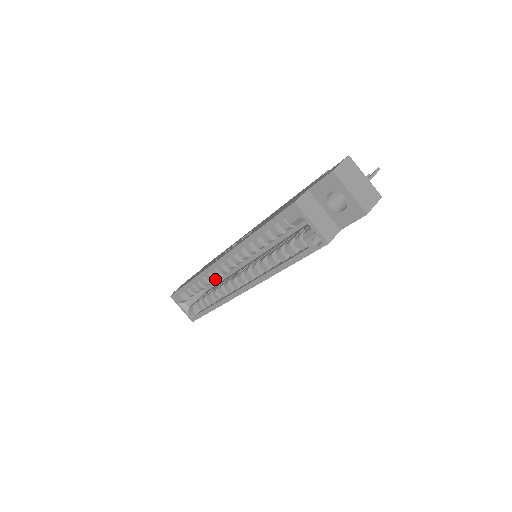
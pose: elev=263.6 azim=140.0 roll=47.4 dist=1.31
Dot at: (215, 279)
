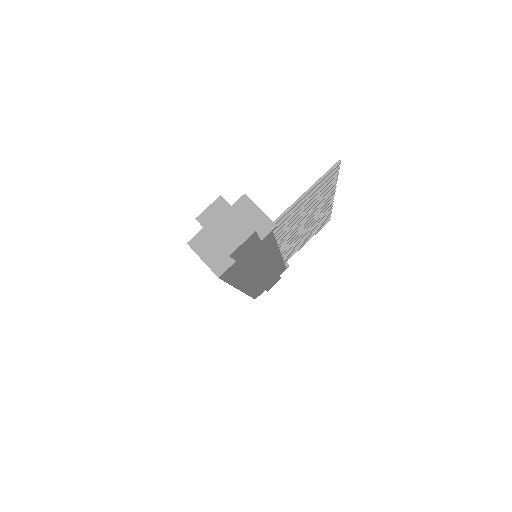
Dot at: occluded
